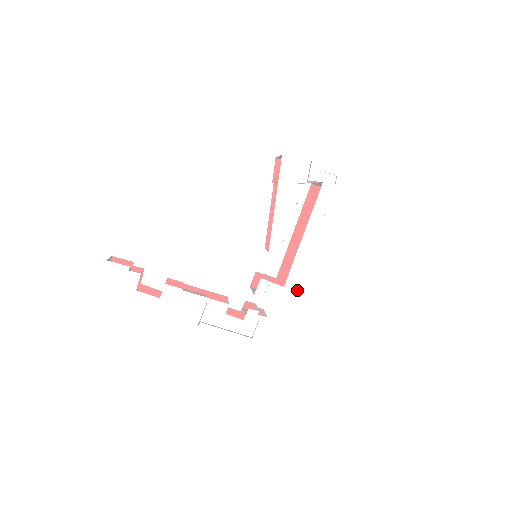
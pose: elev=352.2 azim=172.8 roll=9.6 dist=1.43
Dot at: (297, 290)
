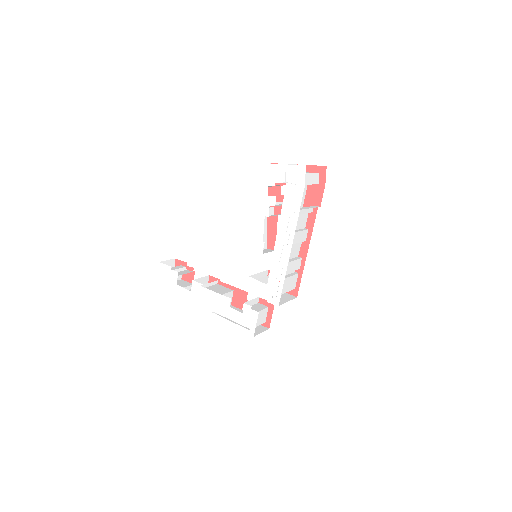
Dot at: (279, 288)
